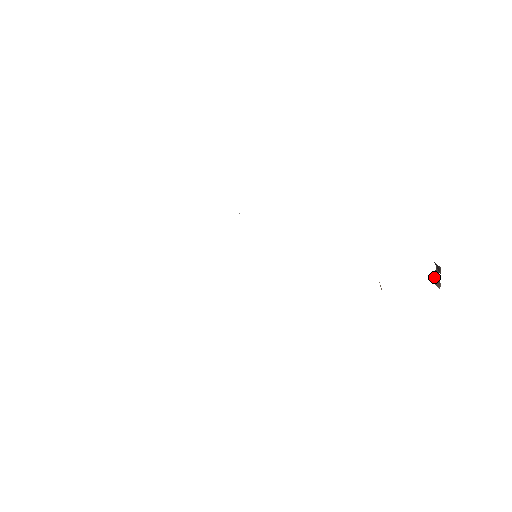
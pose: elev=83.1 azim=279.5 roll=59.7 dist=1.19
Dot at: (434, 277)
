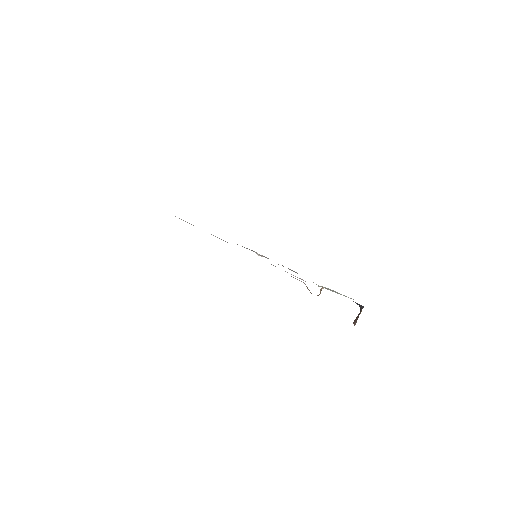
Dot at: (355, 320)
